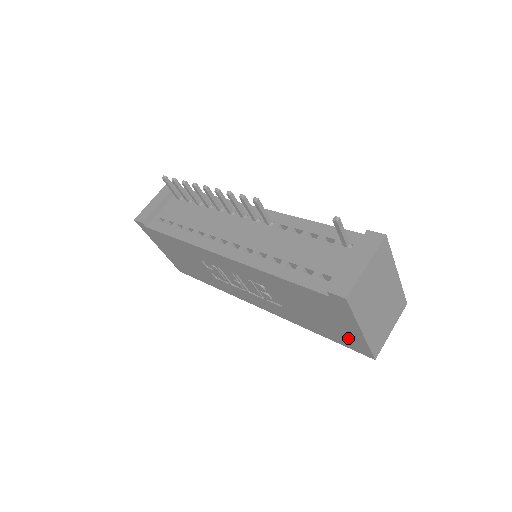
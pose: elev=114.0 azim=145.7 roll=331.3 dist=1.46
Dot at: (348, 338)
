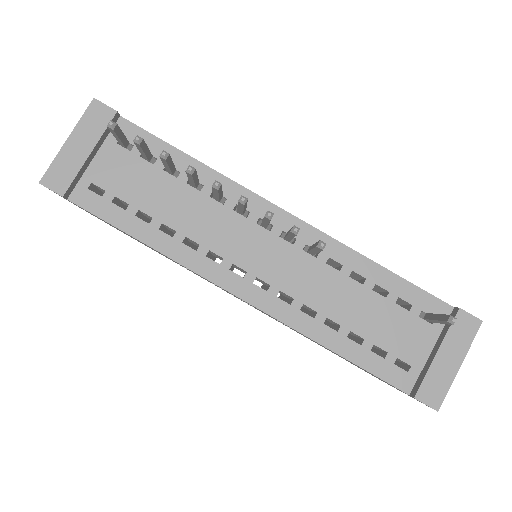
Dot at: occluded
